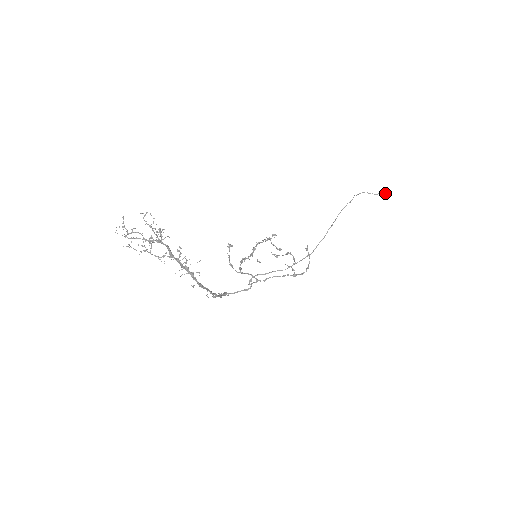
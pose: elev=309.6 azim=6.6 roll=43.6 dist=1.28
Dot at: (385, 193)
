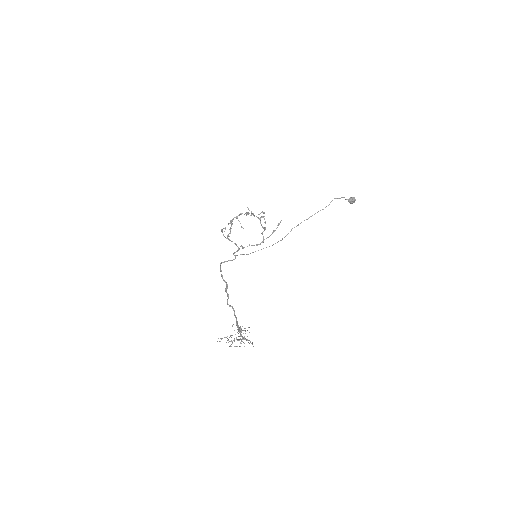
Dot at: occluded
